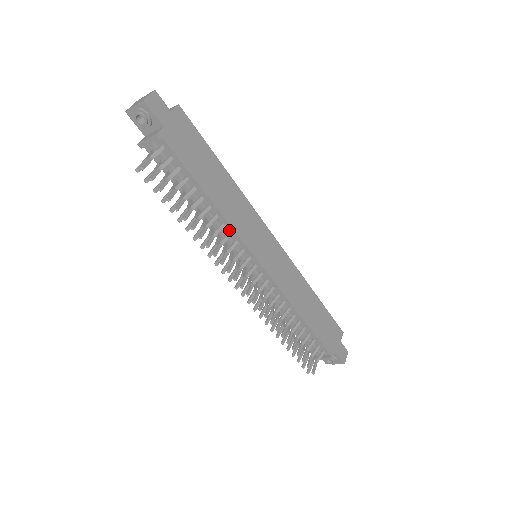
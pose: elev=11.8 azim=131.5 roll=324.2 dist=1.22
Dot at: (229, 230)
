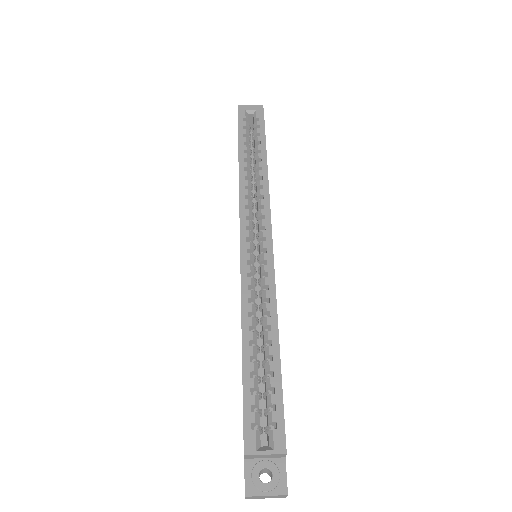
Dot at: occluded
